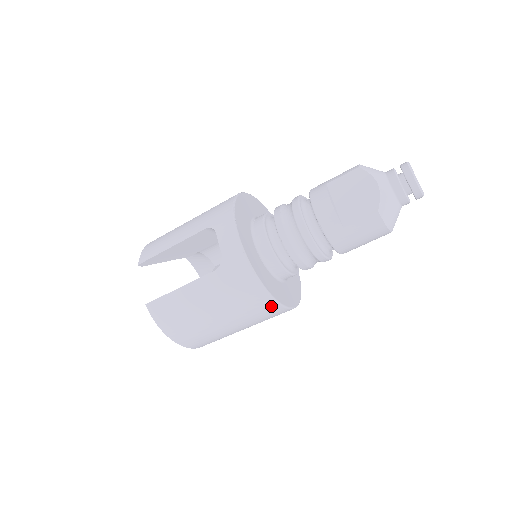
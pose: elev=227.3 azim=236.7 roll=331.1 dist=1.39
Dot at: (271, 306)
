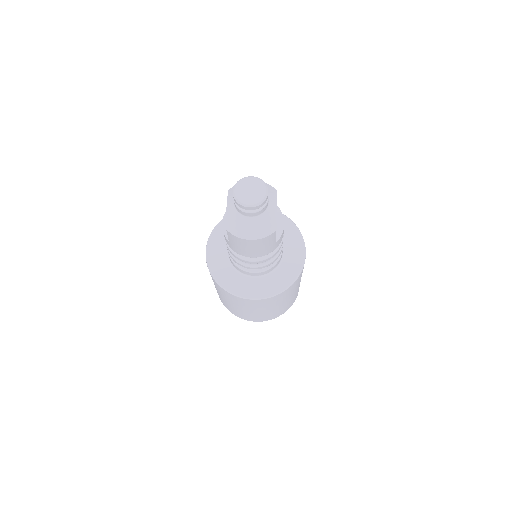
Dot at: (239, 298)
